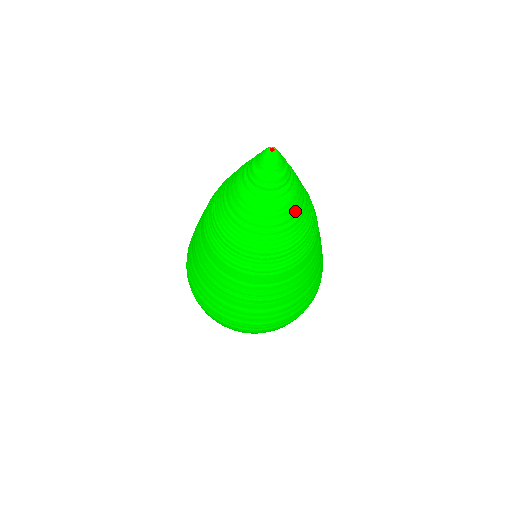
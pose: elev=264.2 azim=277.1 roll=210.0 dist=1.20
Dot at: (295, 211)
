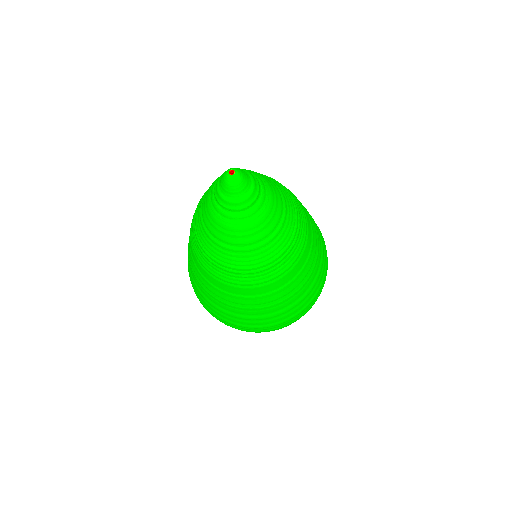
Dot at: (277, 217)
